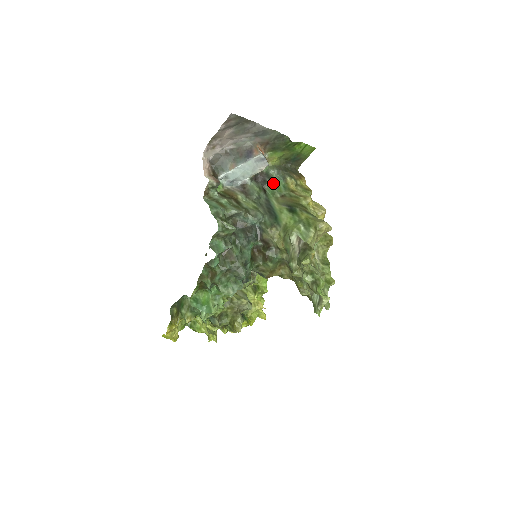
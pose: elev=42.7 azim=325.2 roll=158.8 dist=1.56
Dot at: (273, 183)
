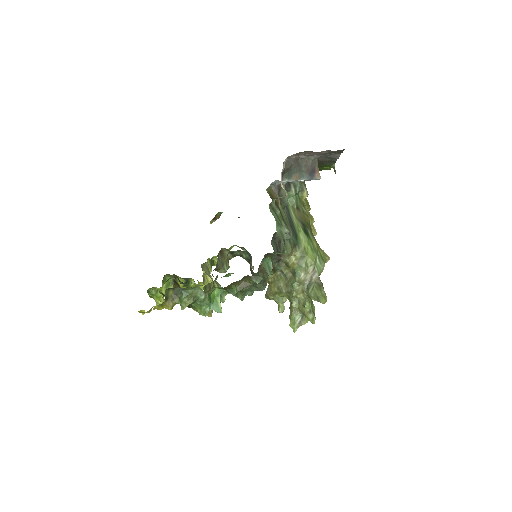
Dot at: (296, 192)
